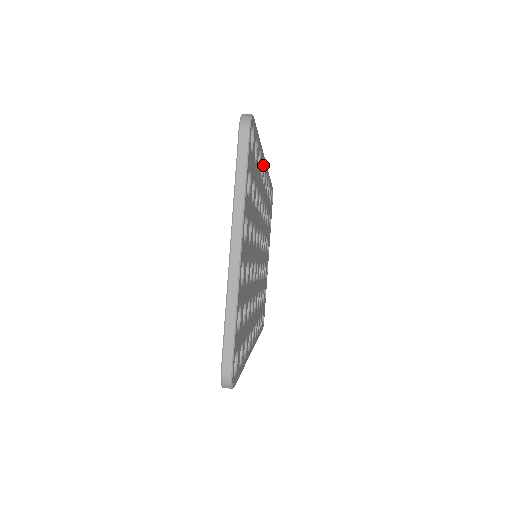
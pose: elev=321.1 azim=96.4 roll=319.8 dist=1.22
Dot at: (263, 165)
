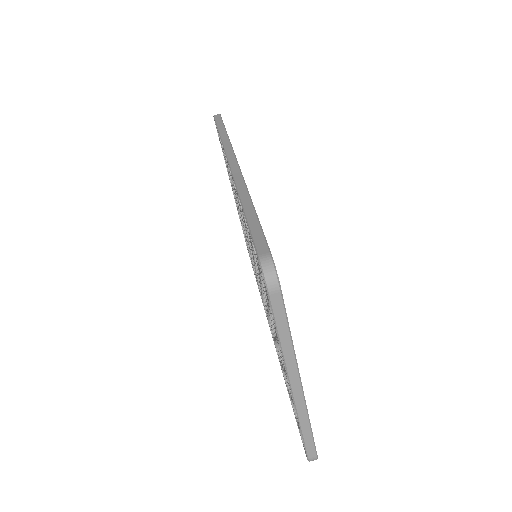
Dot at: occluded
